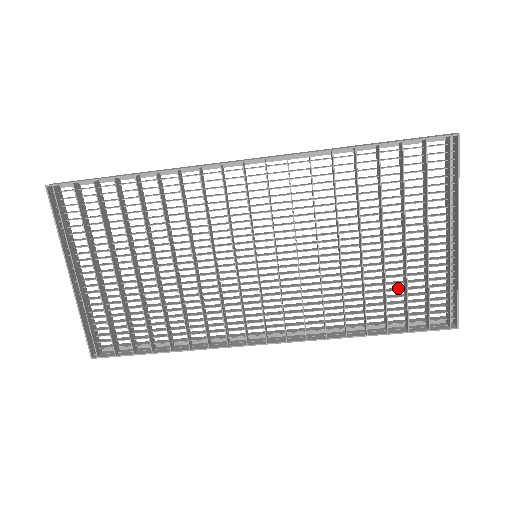
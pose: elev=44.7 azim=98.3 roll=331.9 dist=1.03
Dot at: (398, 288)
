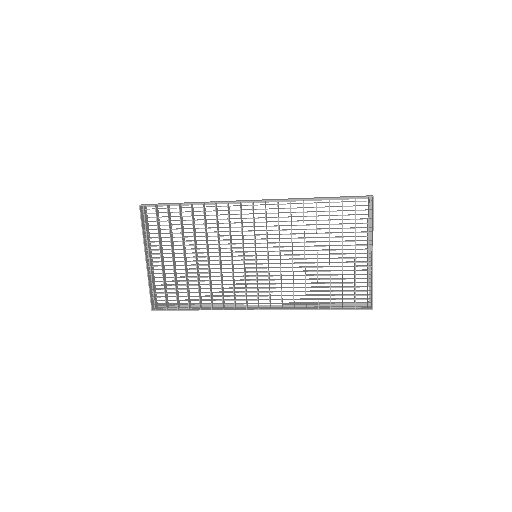
Dot at: (339, 282)
